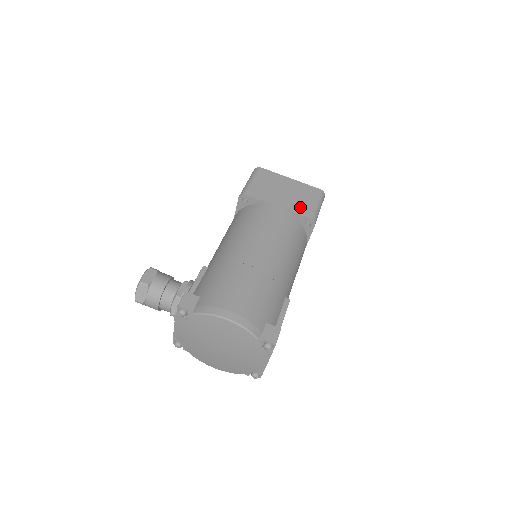
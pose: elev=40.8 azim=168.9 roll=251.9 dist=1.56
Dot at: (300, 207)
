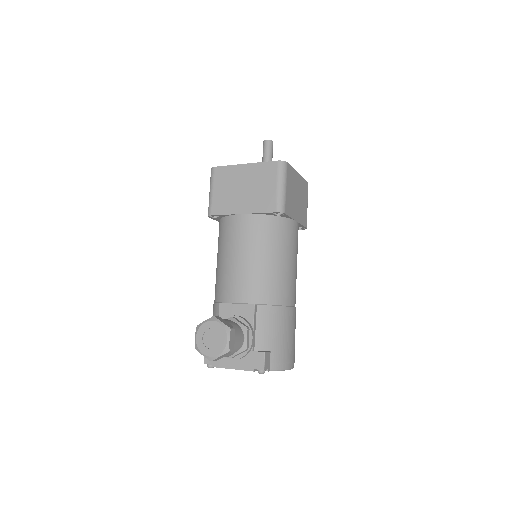
Dot at: (303, 216)
